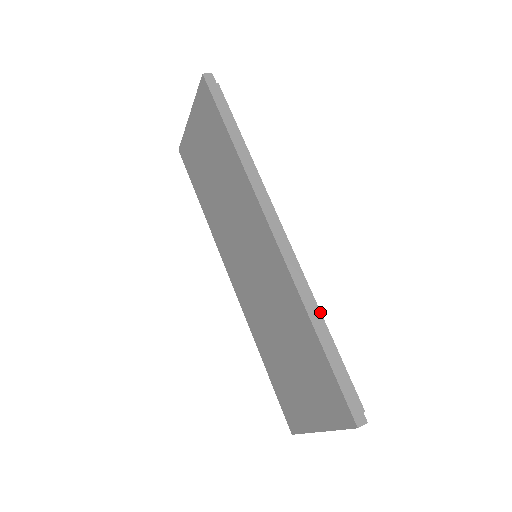
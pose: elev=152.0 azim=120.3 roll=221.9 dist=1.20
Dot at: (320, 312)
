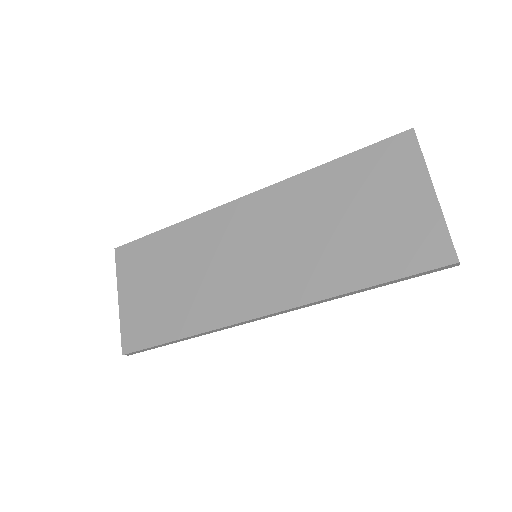
Dot at: occluded
